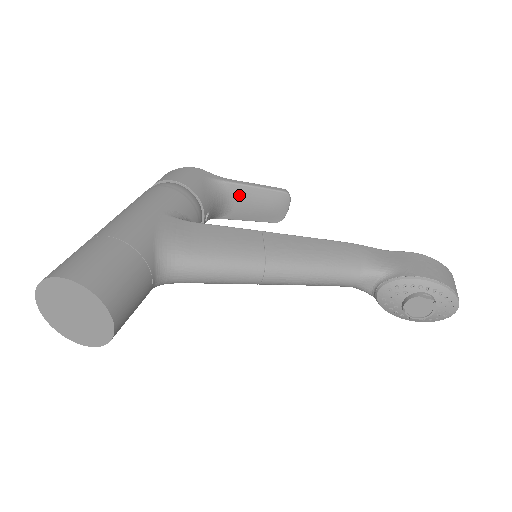
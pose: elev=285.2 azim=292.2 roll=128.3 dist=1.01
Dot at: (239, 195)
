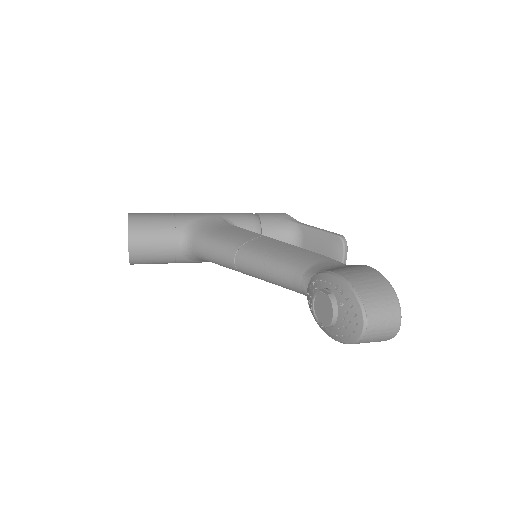
Dot at: (306, 236)
